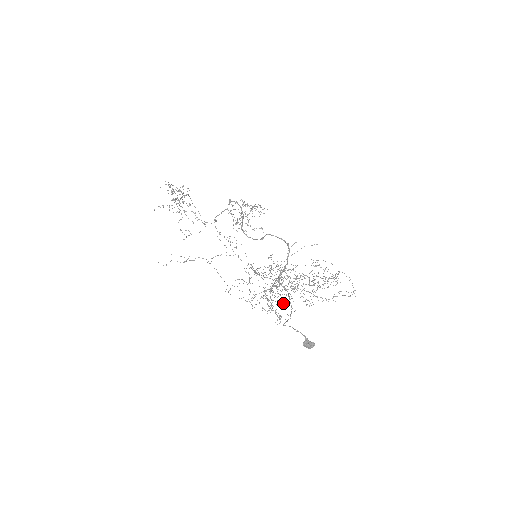
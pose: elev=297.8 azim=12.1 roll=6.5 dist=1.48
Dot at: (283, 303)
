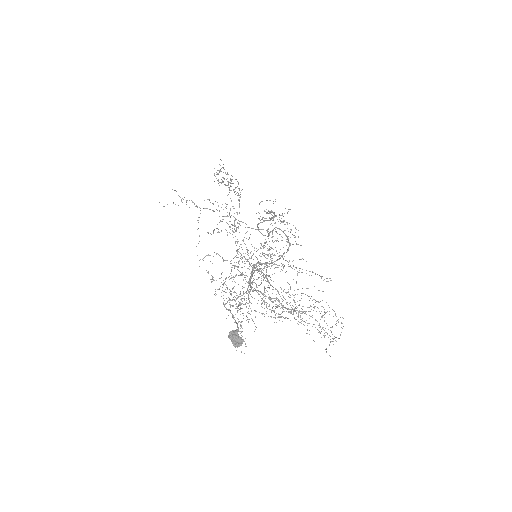
Dot at: occluded
